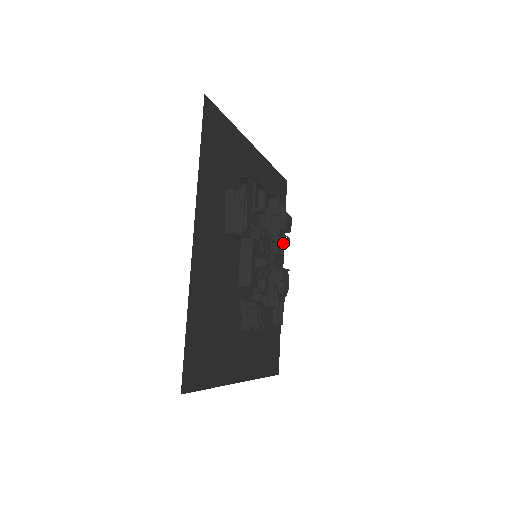
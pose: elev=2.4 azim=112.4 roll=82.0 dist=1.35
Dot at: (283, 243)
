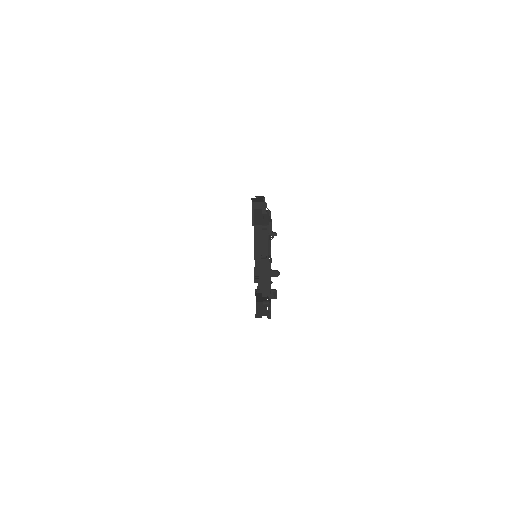
Dot at: occluded
